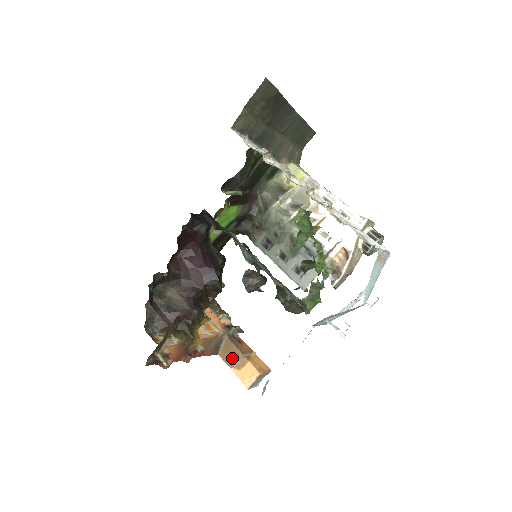
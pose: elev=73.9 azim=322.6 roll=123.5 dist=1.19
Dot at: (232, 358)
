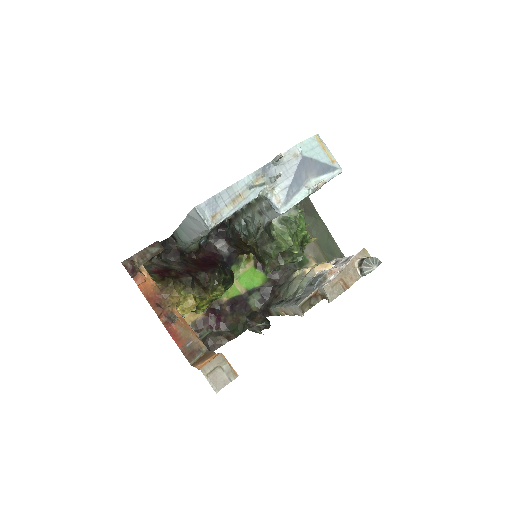
Dot at: (202, 359)
